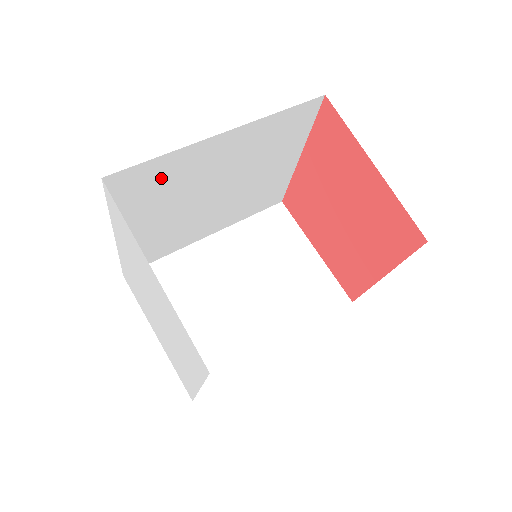
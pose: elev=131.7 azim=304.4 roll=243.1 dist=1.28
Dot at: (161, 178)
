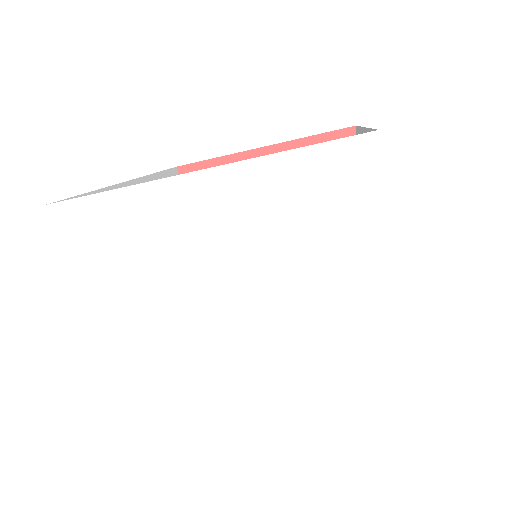
Dot at: occluded
